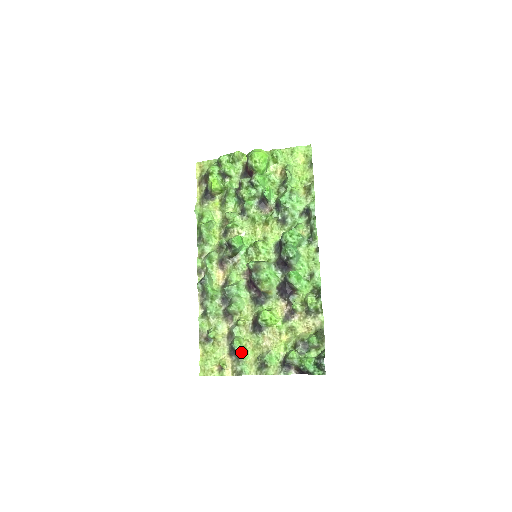
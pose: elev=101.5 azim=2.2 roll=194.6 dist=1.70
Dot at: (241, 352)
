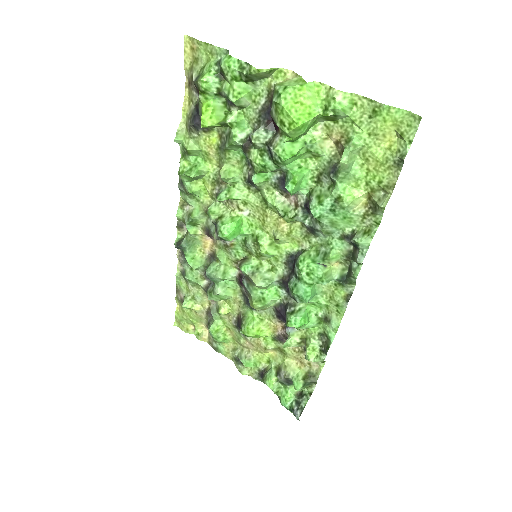
Dot at: (217, 340)
